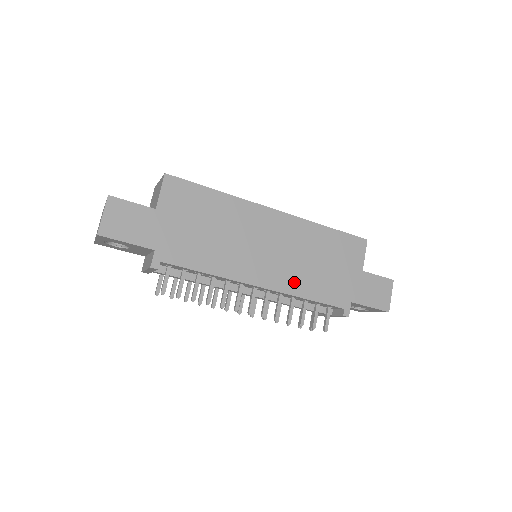
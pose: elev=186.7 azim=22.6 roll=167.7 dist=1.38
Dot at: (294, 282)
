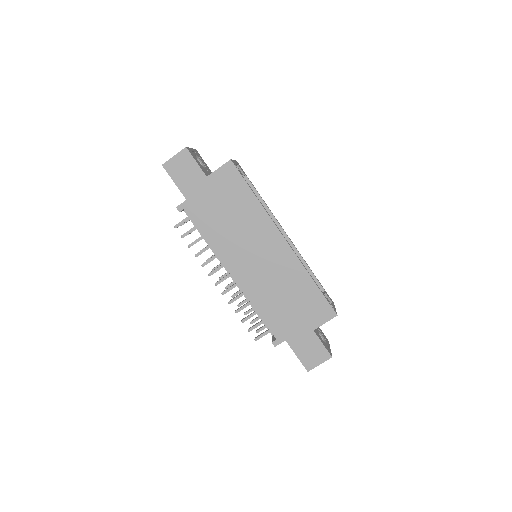
Dot at: (257, 293)
